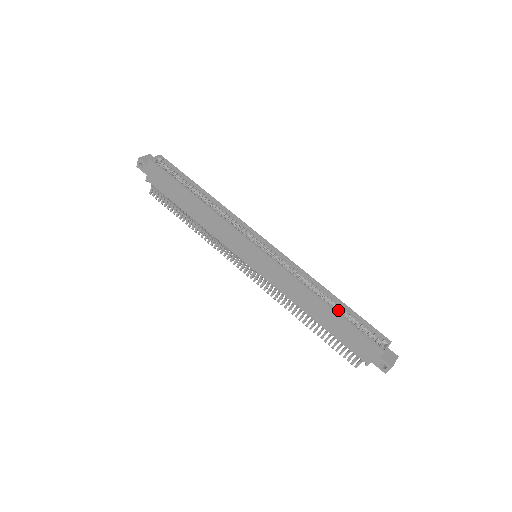
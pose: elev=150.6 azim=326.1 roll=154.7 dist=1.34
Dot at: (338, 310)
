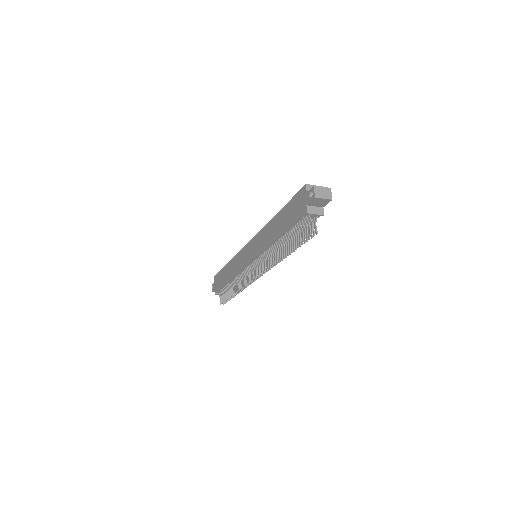
Dot at: occluded
